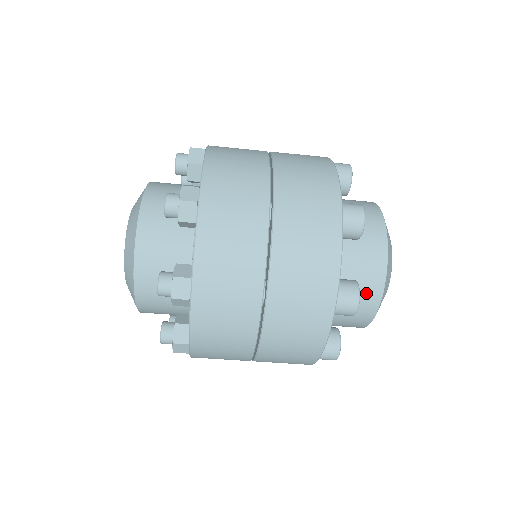
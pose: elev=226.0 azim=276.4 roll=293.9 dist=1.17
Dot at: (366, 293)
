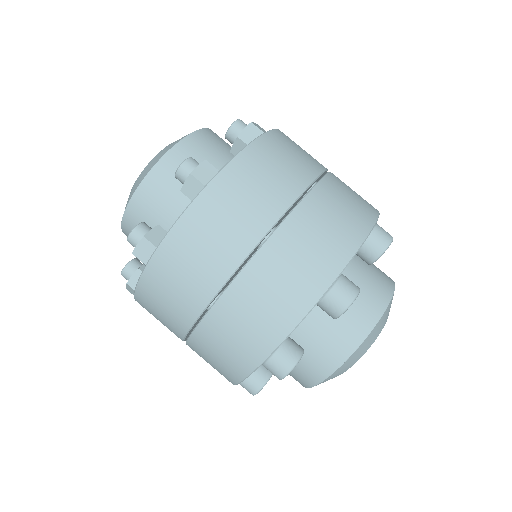
Dot at: (353, 323)
